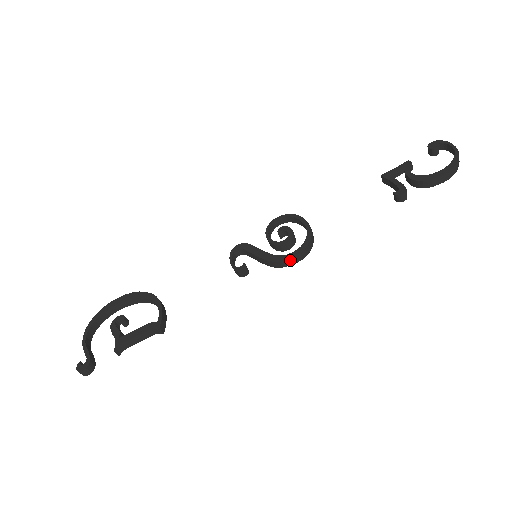
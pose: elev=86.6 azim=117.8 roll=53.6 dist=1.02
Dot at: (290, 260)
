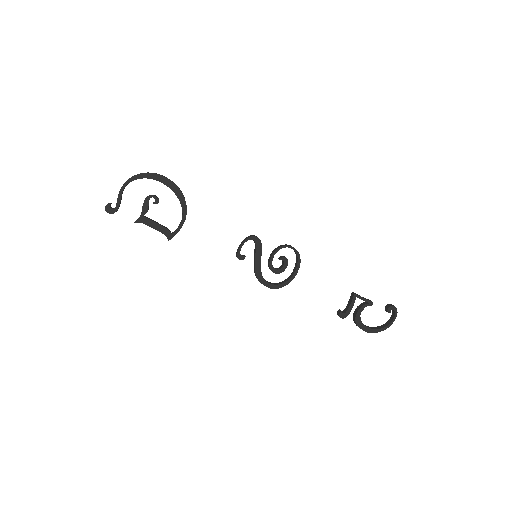
Dot at: (263, 284)
